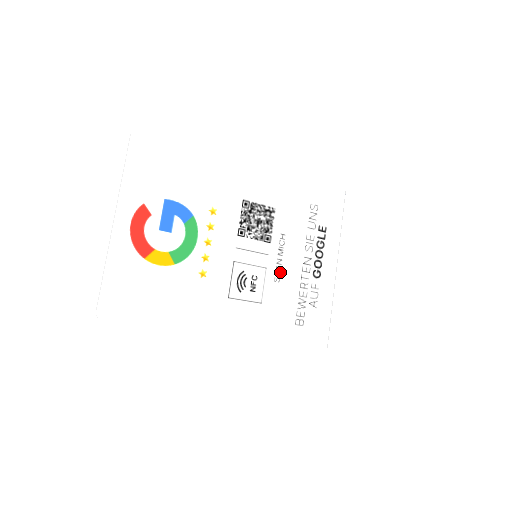
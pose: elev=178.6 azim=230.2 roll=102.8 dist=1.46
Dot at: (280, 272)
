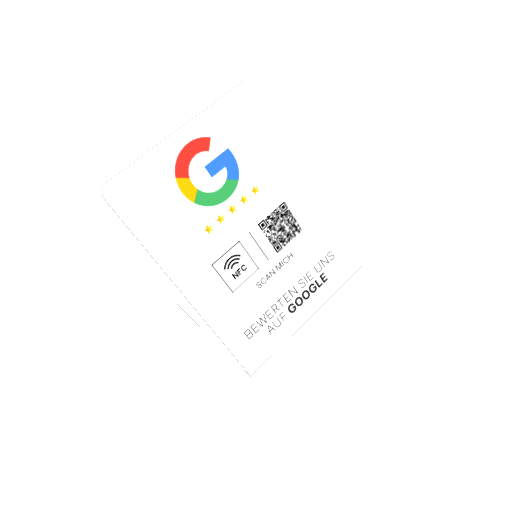
Dot at: (266, 281)
